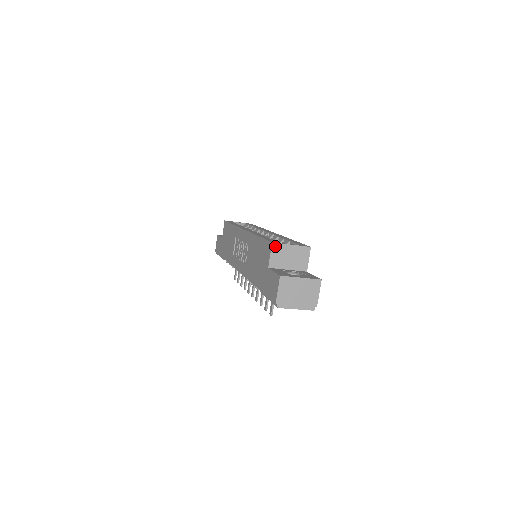
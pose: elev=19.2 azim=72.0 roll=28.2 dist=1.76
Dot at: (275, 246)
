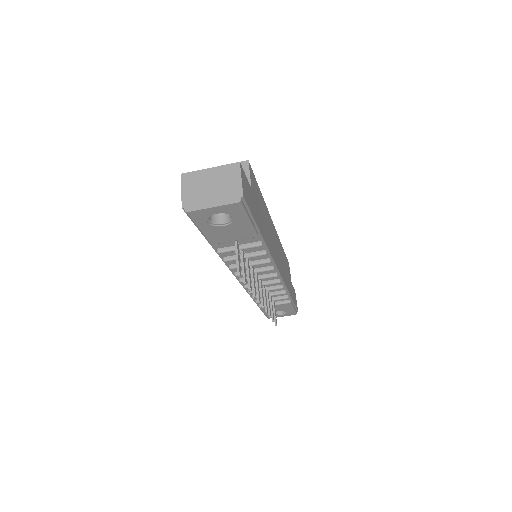
Dot at: occluded
